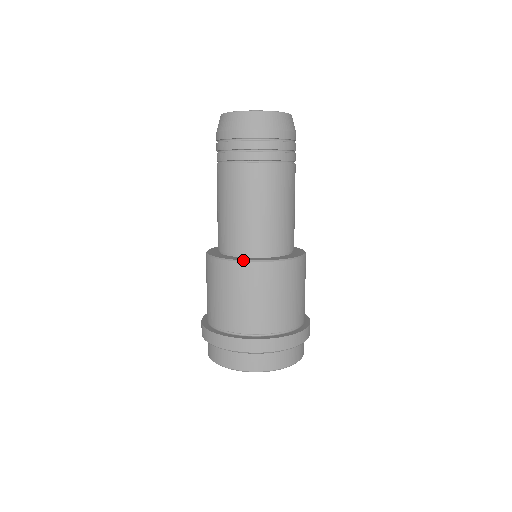
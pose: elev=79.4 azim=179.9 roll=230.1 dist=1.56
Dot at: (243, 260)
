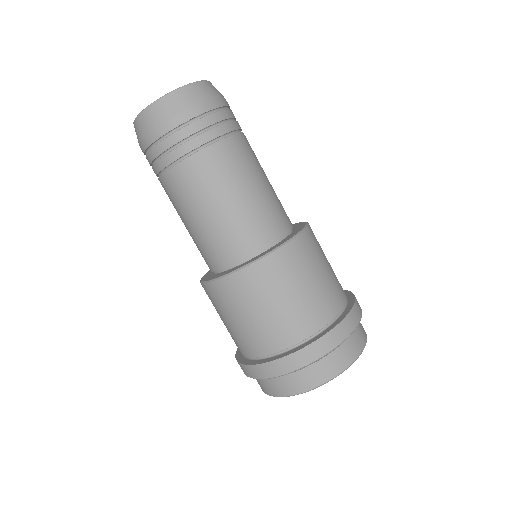
Dot at: (211, 280)
